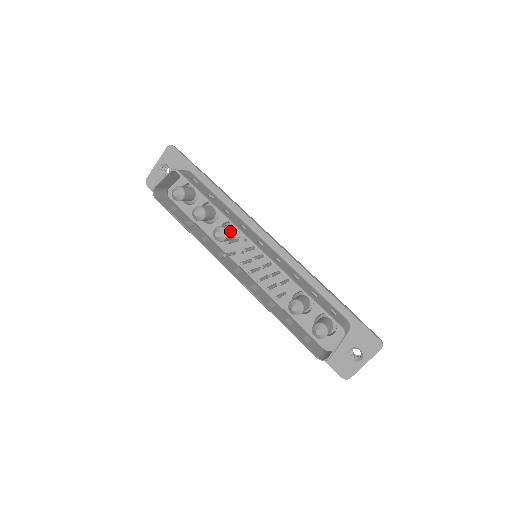
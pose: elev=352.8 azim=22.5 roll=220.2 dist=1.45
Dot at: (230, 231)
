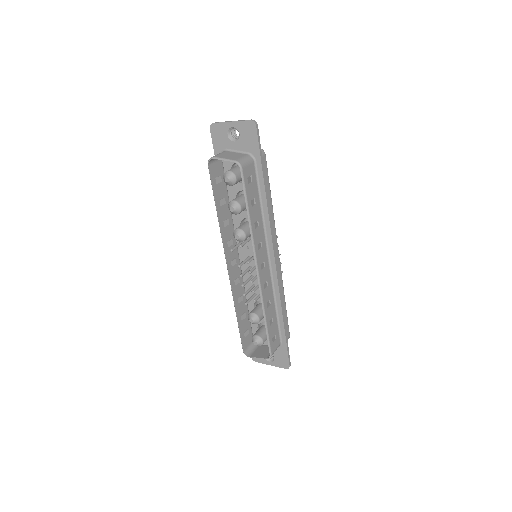
Dot at: (249, 236)
